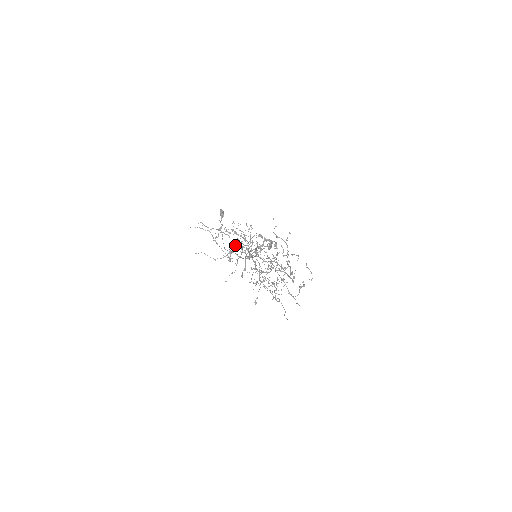
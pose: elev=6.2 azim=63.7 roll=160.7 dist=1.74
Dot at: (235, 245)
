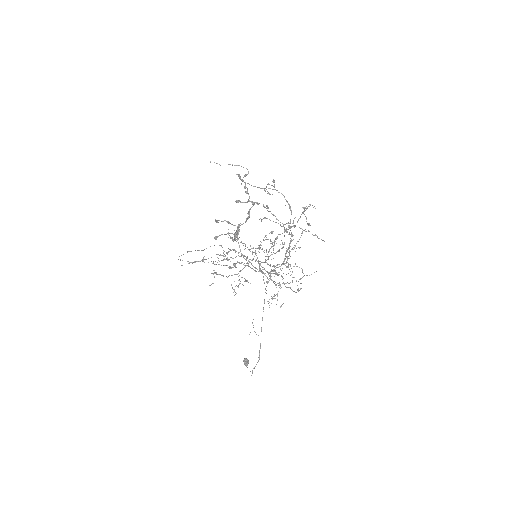
Dot at: (227, 253)
